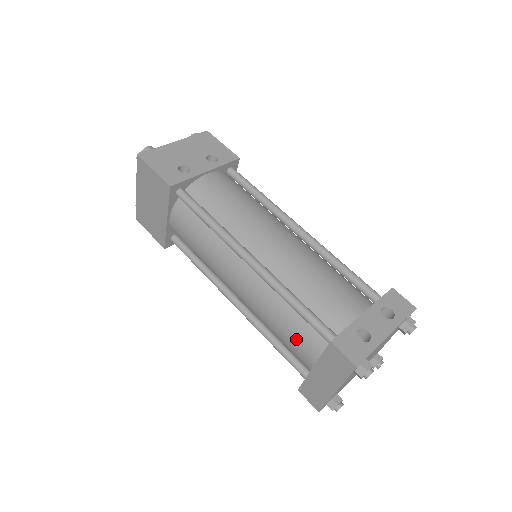
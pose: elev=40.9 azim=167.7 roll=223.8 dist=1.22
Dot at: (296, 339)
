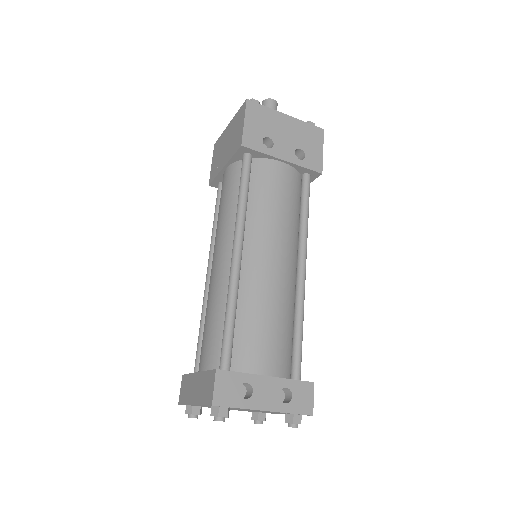
Dot at: (208, 341)
